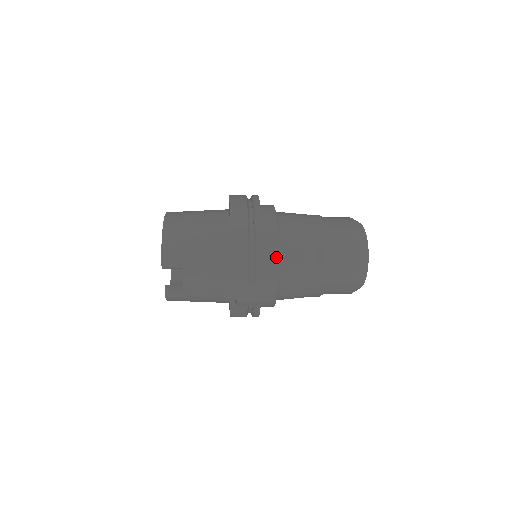
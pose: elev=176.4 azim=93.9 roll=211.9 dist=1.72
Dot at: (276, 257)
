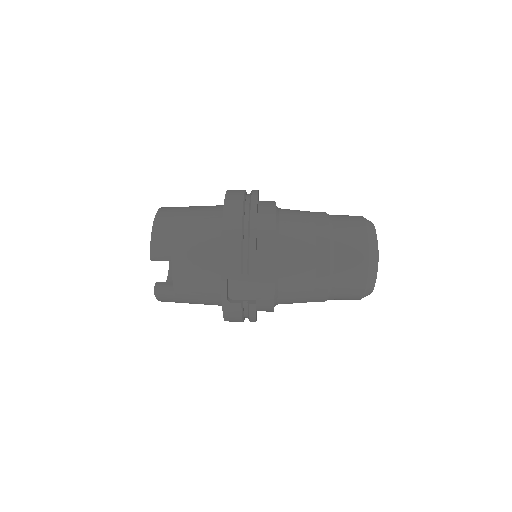
Dot at: (272, 249)
